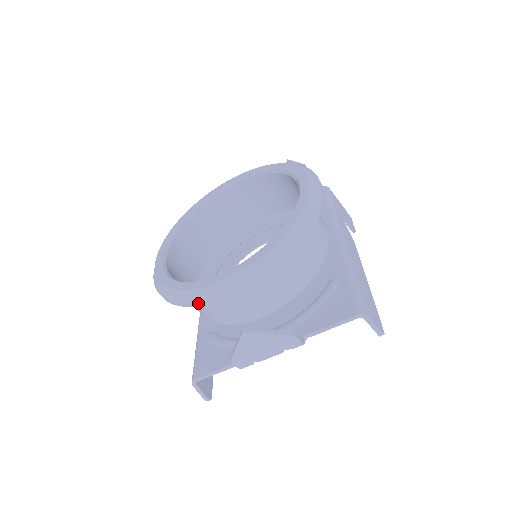
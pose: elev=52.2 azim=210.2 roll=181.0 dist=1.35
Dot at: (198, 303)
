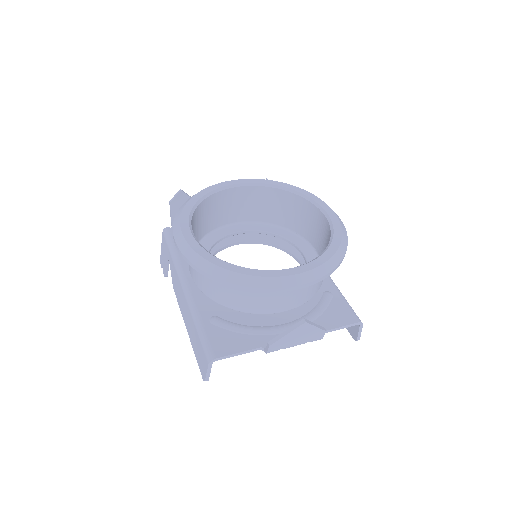
Dot at: (263, 290)
